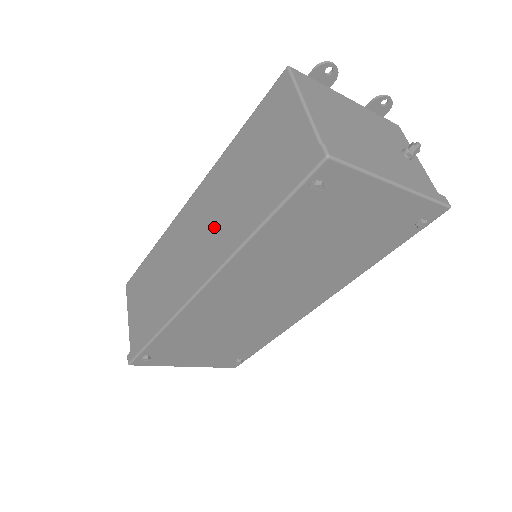
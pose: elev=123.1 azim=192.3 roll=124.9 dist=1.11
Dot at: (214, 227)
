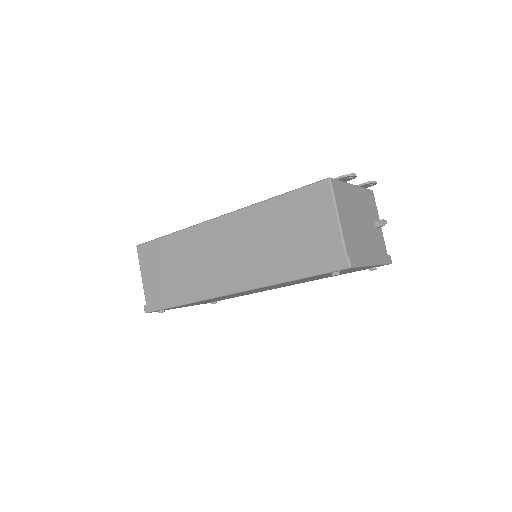
Dot at: (246, 256)
